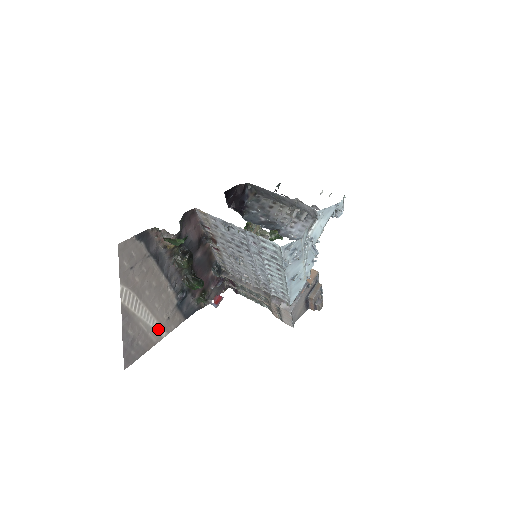
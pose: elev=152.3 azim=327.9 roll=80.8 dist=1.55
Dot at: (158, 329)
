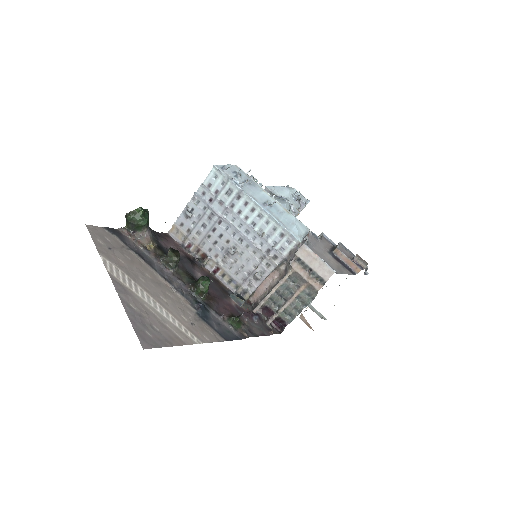
Dot at: (181, 328)
